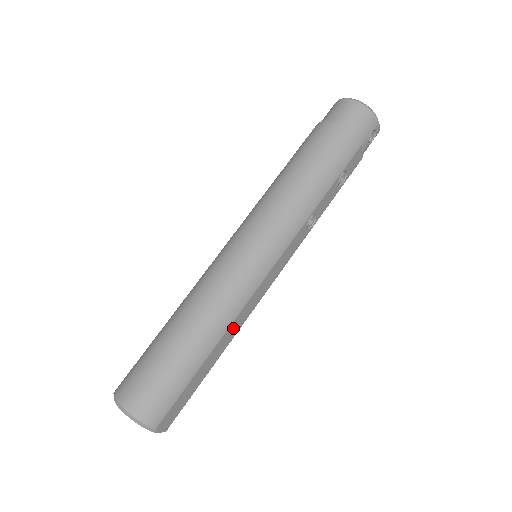
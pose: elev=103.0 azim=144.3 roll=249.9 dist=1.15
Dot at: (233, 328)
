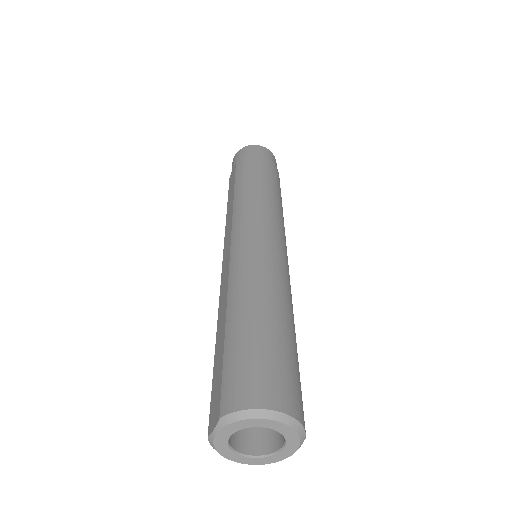
Dot at: occluded
